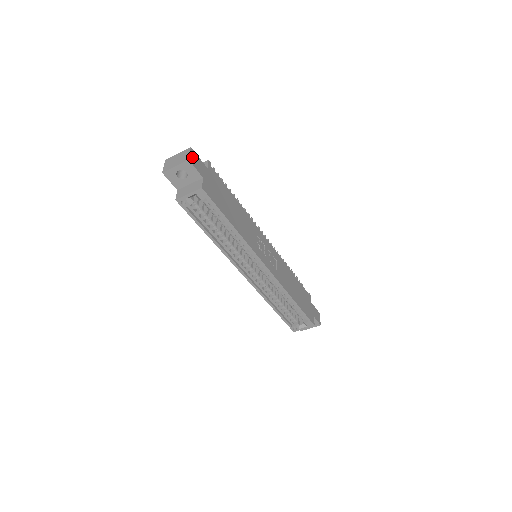
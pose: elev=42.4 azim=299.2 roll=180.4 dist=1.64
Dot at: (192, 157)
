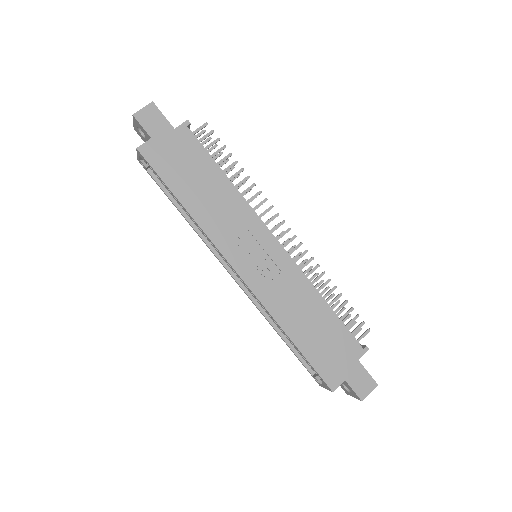
Dot at: (145, 113)
